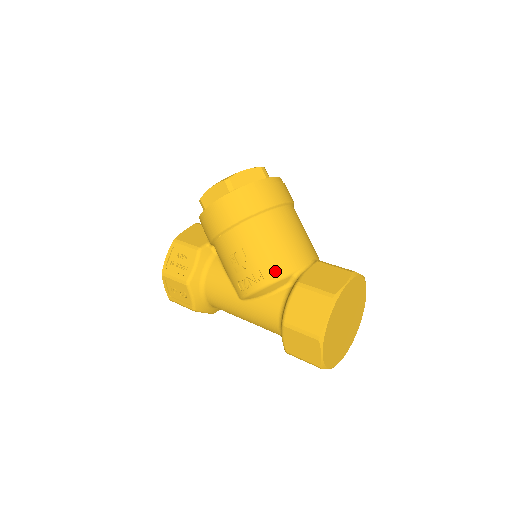
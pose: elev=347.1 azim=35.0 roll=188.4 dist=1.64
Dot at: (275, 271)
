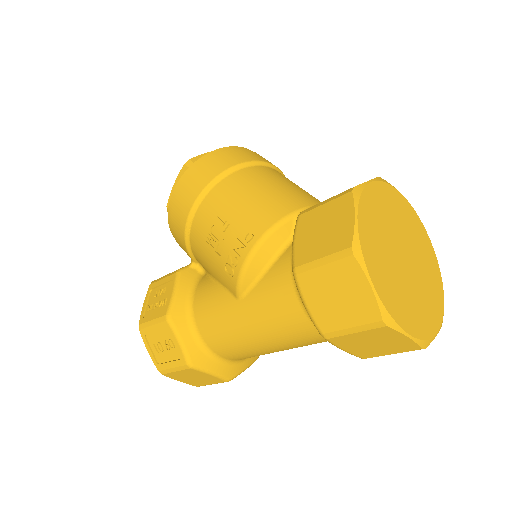
Dot at: (266, 219)
